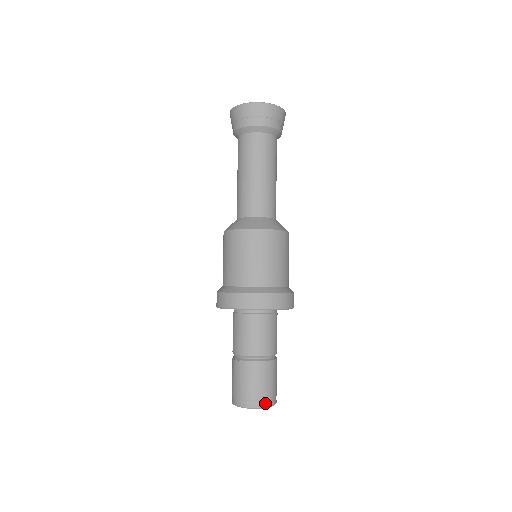
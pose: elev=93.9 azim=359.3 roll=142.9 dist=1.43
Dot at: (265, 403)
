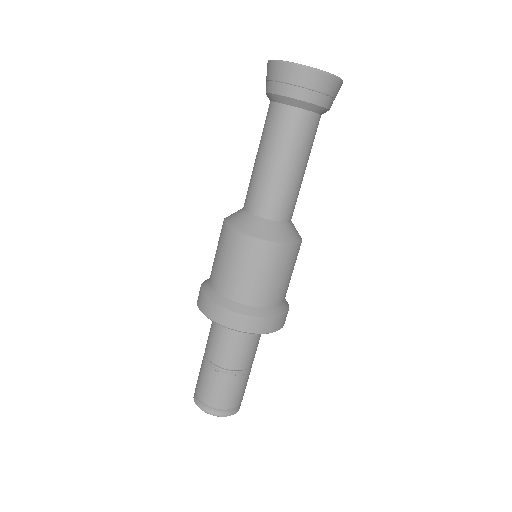
Dot at: (223, 412)
